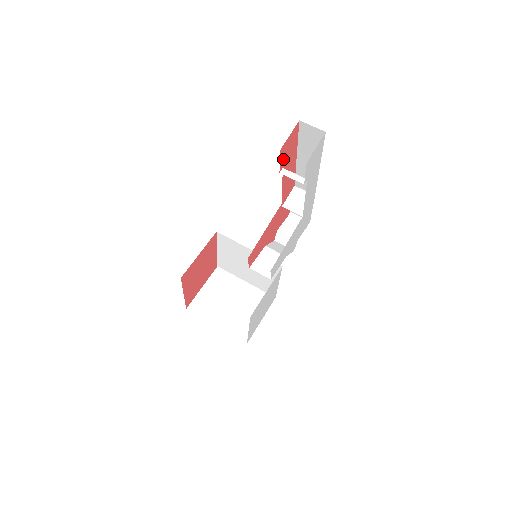
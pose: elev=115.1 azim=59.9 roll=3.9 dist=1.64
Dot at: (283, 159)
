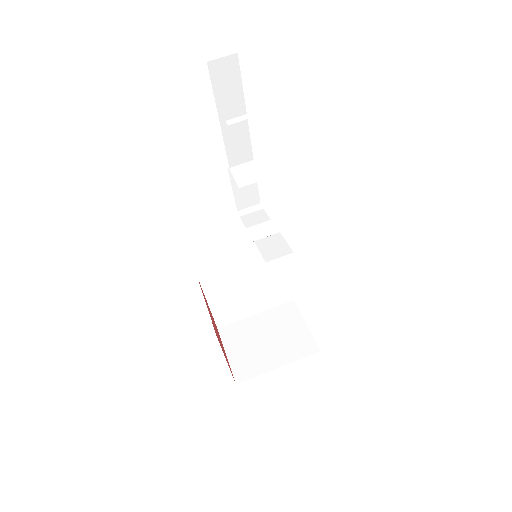
Dot at: occluded
